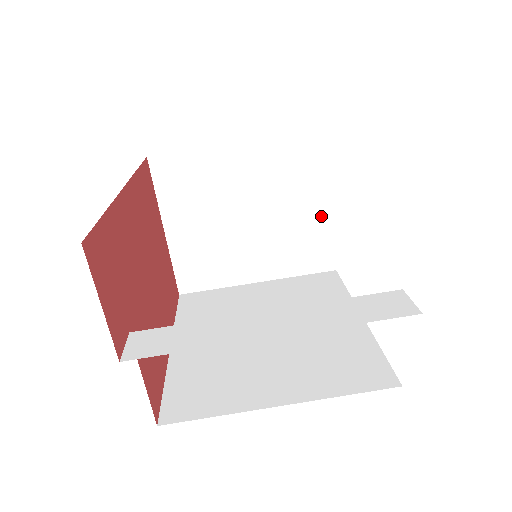
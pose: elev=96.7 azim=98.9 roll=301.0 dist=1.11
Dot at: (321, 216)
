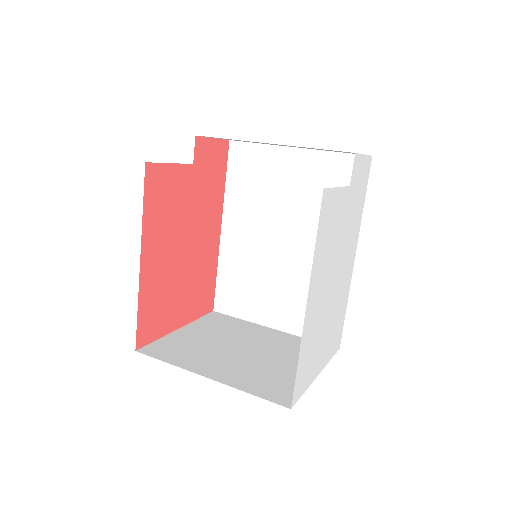
Dot at: occluded
